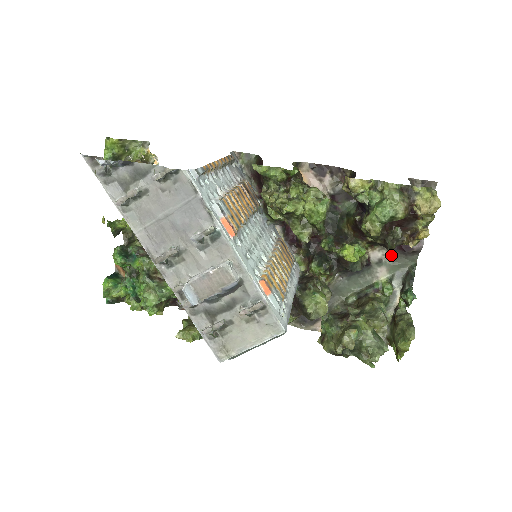
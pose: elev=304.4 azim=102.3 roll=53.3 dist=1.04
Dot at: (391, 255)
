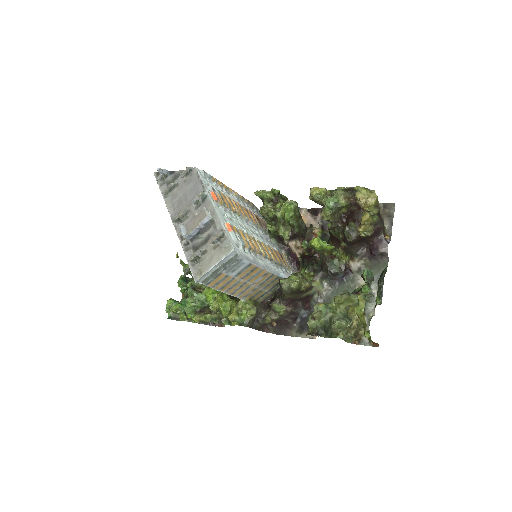
Dot at: (368, 263)
